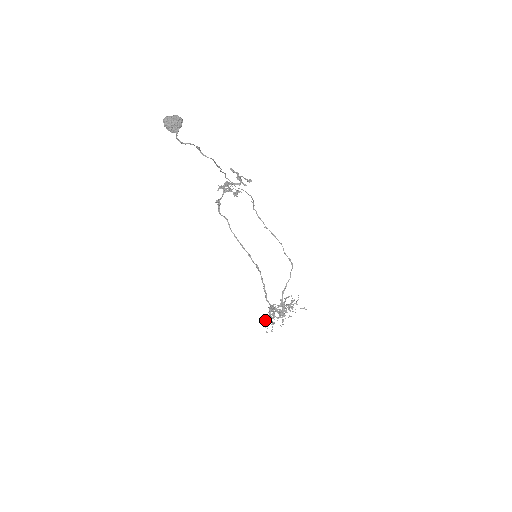
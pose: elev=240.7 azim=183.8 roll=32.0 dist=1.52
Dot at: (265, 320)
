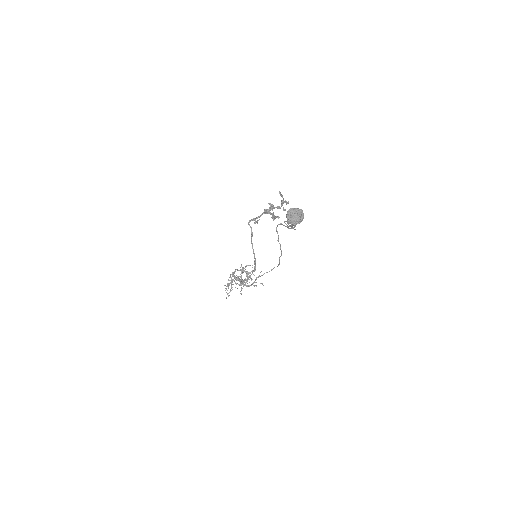
Dot at: (227, 285)
